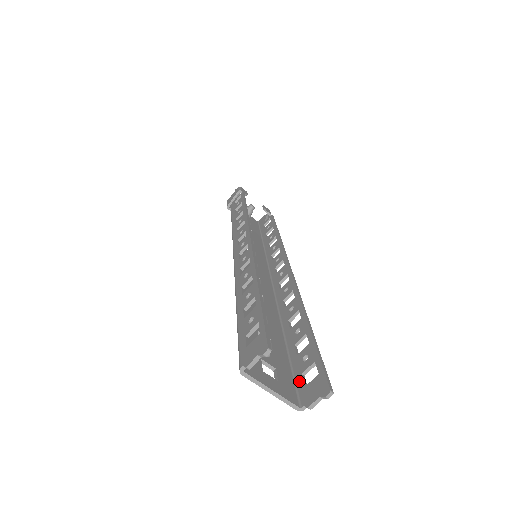
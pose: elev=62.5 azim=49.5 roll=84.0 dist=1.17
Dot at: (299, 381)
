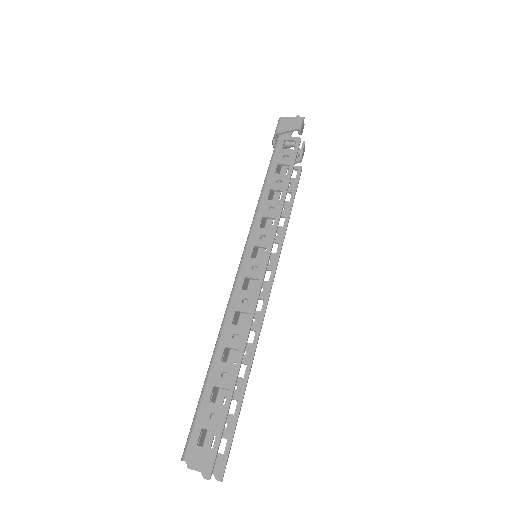
Dot at: (209, 439)
